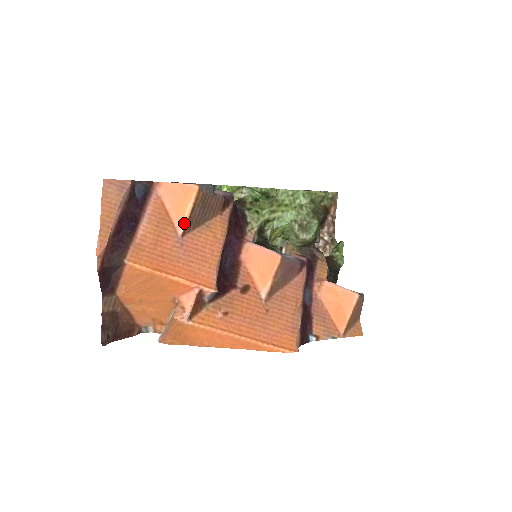
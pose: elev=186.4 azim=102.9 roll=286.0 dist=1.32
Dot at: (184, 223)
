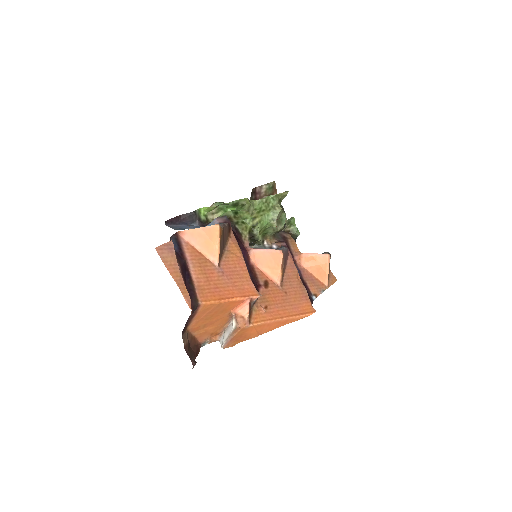
Dot at: (218, 256)
